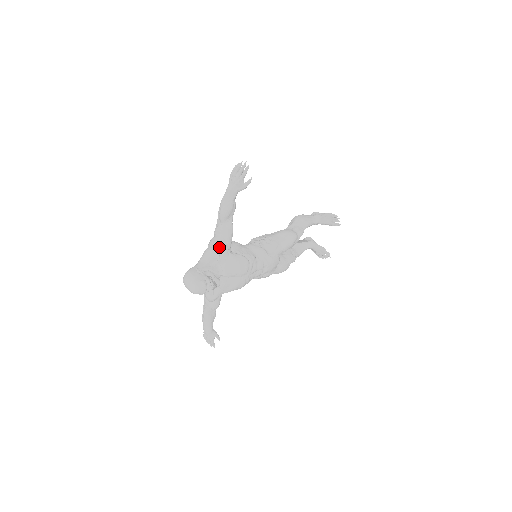
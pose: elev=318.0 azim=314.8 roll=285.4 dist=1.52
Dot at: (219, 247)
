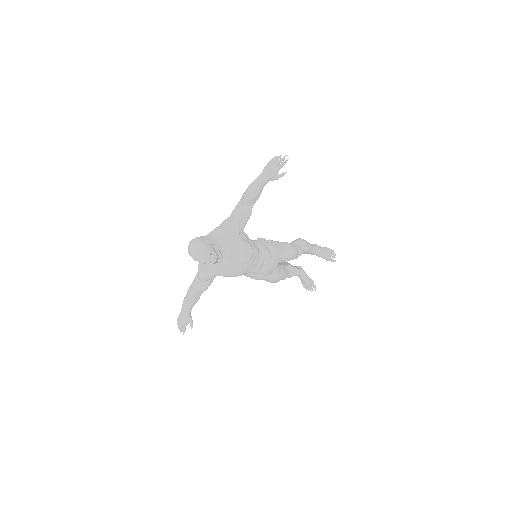
Dot at: (233, 226)
